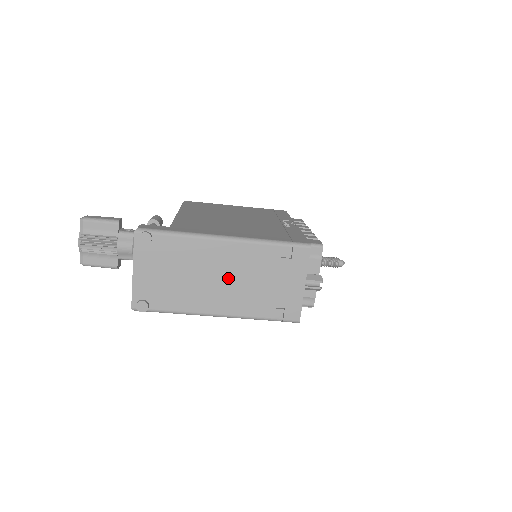
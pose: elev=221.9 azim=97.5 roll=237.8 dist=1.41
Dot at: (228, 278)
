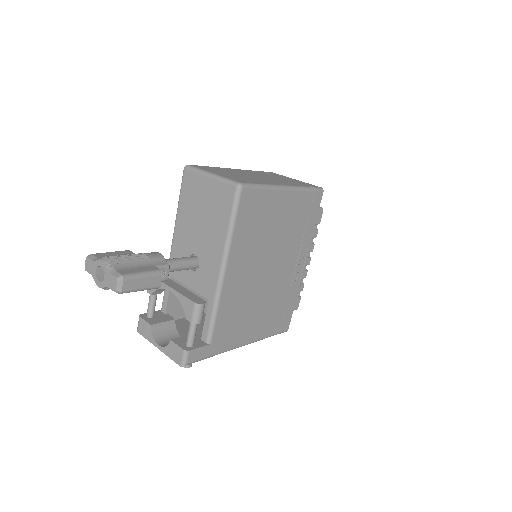
Dot at: occluded
